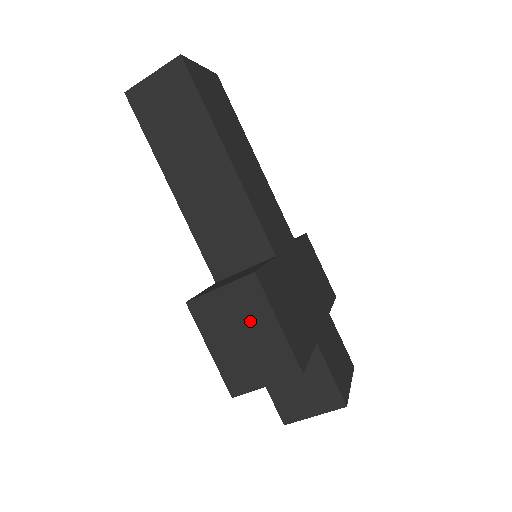
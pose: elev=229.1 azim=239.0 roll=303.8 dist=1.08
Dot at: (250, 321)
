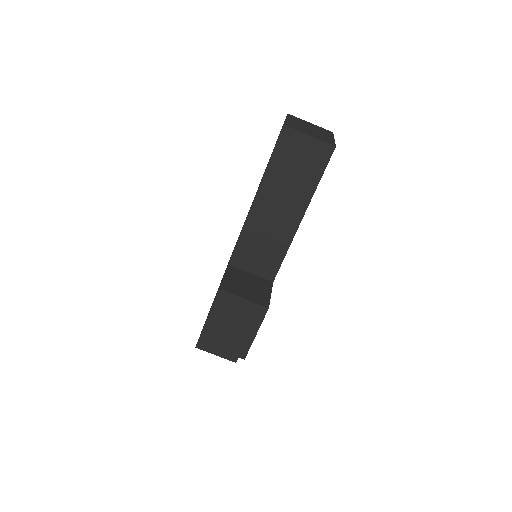
Dot at: (243, 323)
